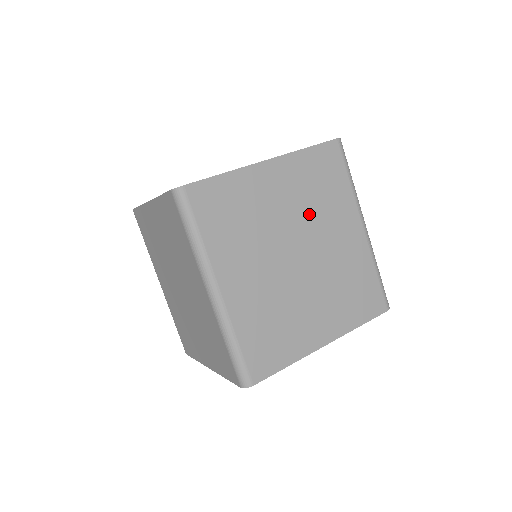
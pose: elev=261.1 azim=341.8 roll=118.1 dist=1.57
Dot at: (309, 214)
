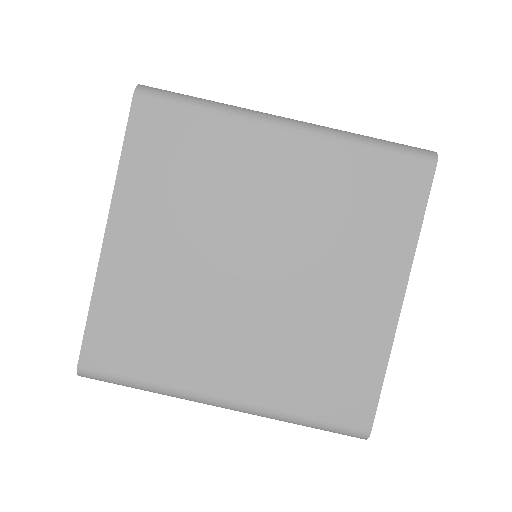
Dot at: (211, 213)
